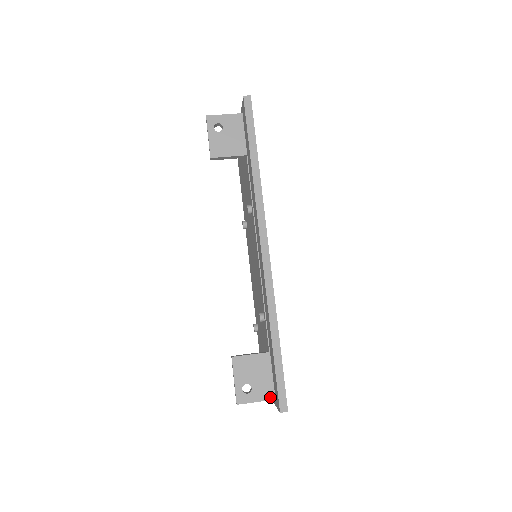
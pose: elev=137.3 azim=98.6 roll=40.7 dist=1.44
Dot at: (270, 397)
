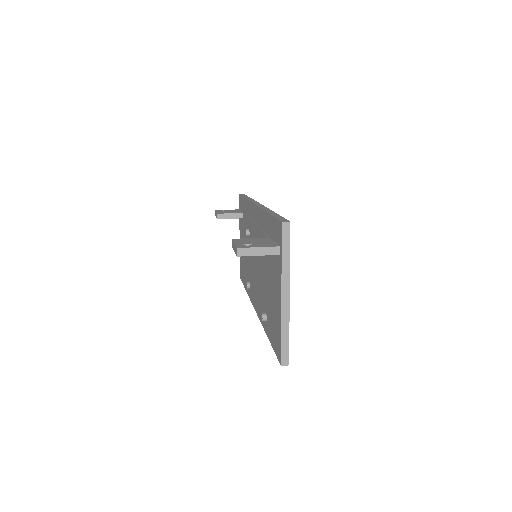
Dot at: (273, 246)
